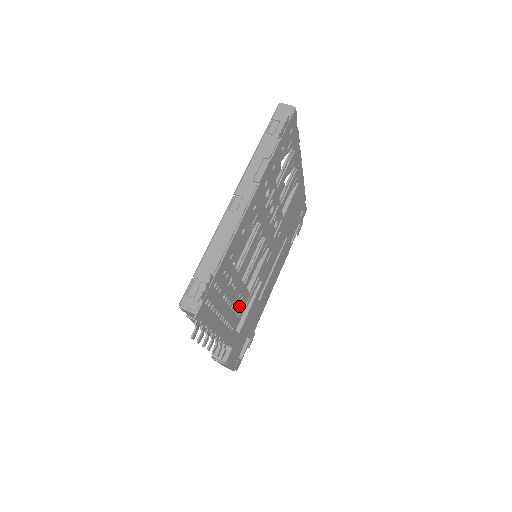
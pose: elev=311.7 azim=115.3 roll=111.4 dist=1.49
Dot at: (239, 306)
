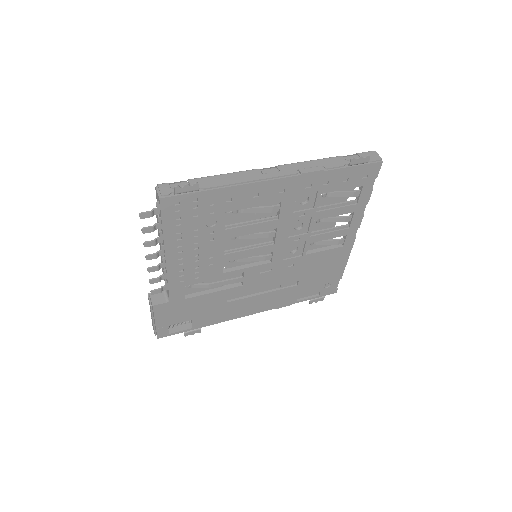
Dot at: (204, 268)
